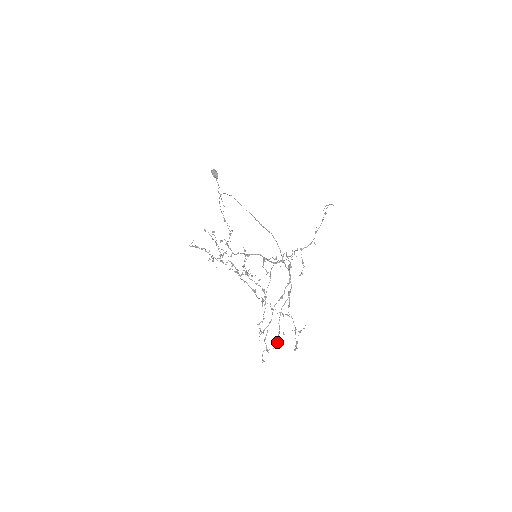
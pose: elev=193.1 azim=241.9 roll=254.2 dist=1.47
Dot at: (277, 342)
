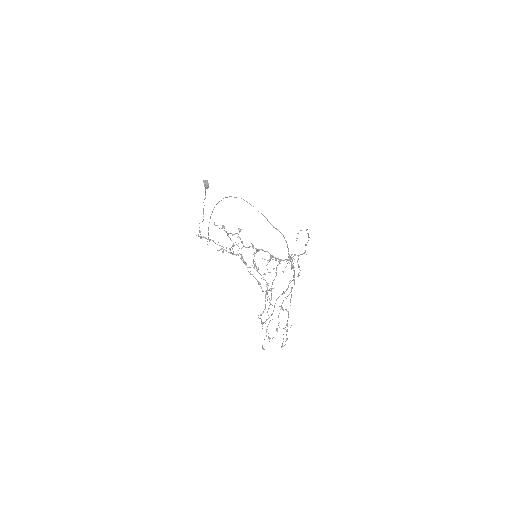
Dot at: occluded
